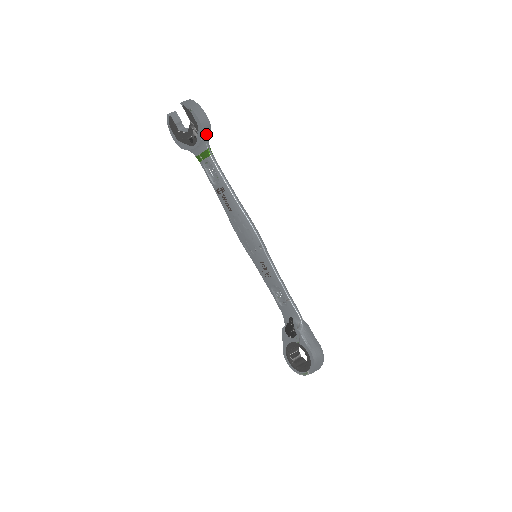
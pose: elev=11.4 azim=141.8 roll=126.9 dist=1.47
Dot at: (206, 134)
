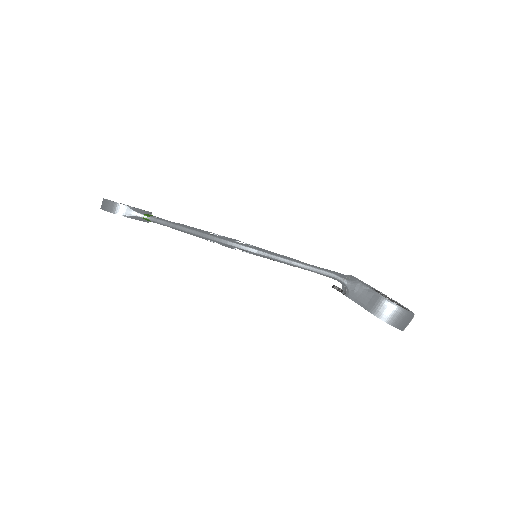
Dot at: (128, 213)
